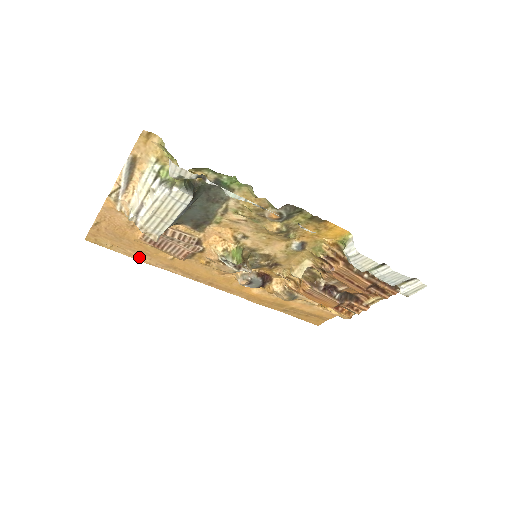
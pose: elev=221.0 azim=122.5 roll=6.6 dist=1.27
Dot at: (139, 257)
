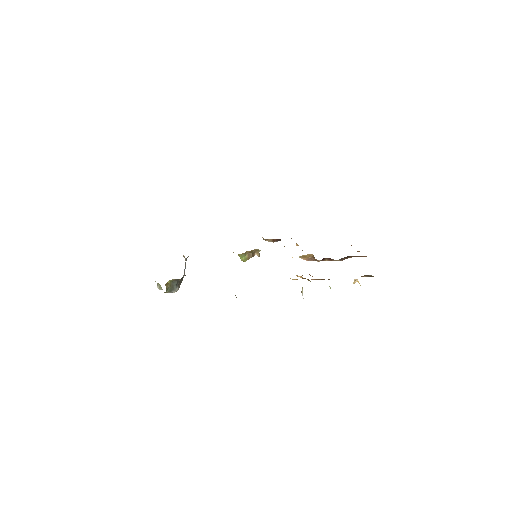
Dot at: occluded
